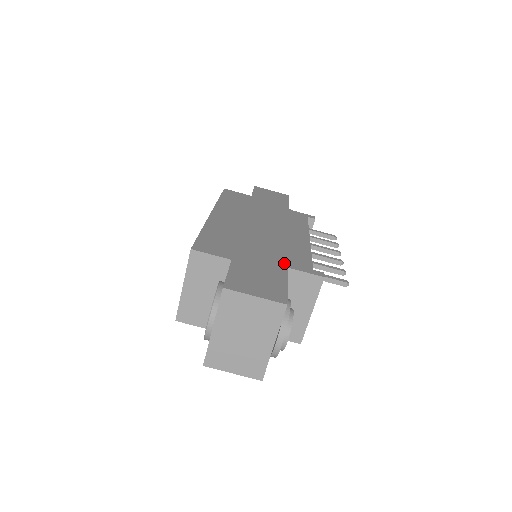
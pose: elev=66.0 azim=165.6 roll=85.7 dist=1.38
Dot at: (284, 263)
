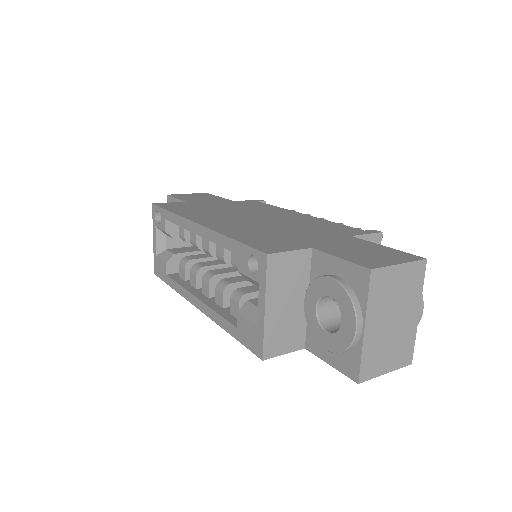
Dot at: (341, 234)
